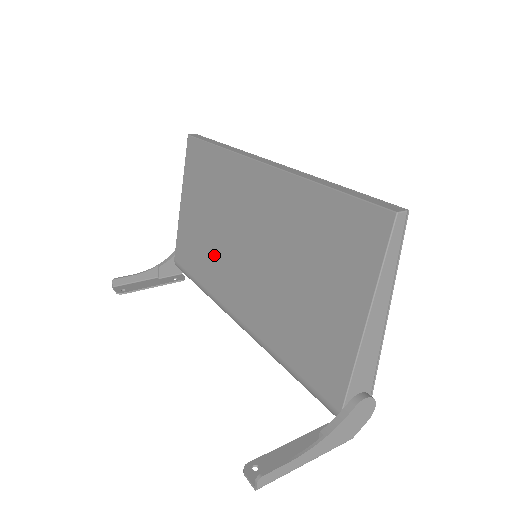
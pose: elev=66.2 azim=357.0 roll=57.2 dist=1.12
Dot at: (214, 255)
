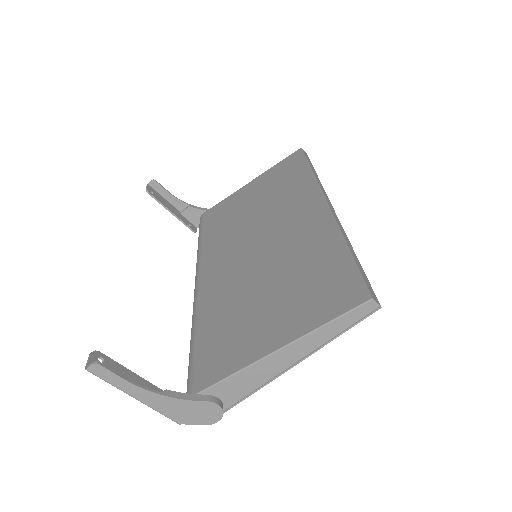
Dot at: (231, 231)
